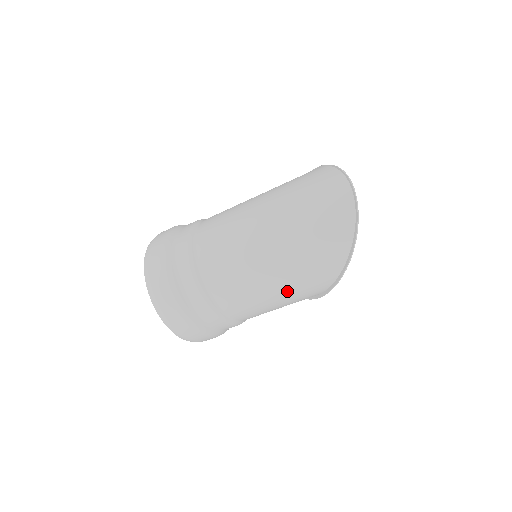
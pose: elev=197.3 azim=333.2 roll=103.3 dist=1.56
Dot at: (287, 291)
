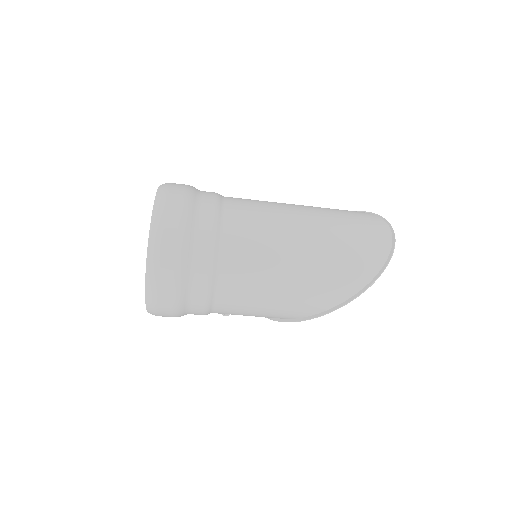
Dot at: (292, 293)
